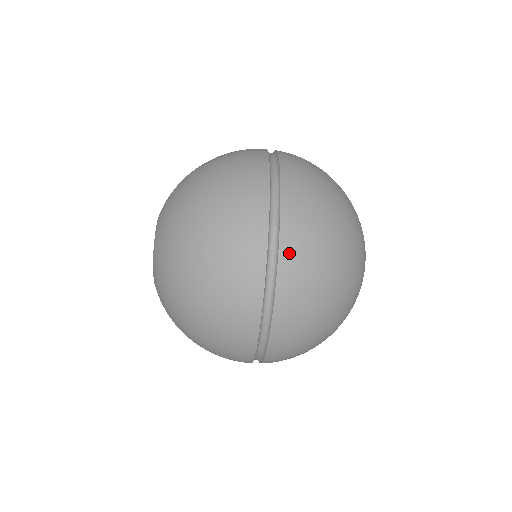
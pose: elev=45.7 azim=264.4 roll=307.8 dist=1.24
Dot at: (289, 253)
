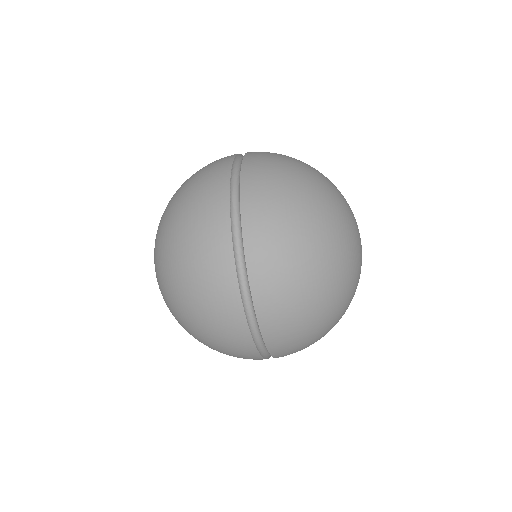
Dot at: (252, 223)
